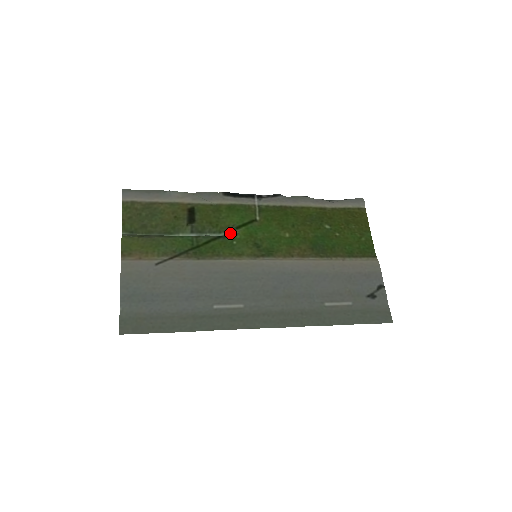
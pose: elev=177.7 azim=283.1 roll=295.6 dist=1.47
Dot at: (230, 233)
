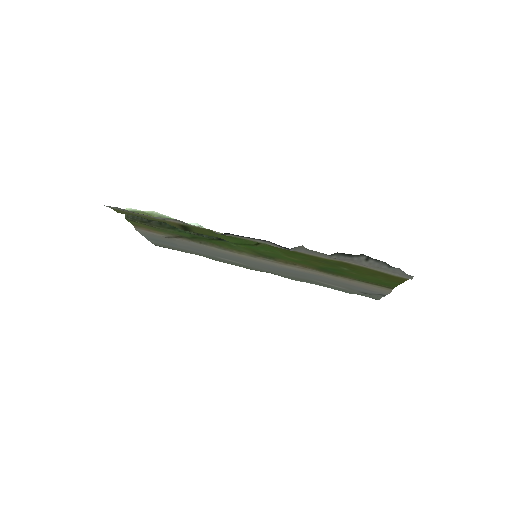
Dot at: occluded
